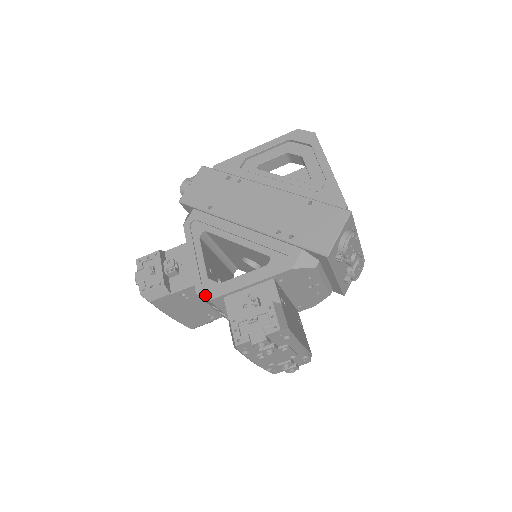
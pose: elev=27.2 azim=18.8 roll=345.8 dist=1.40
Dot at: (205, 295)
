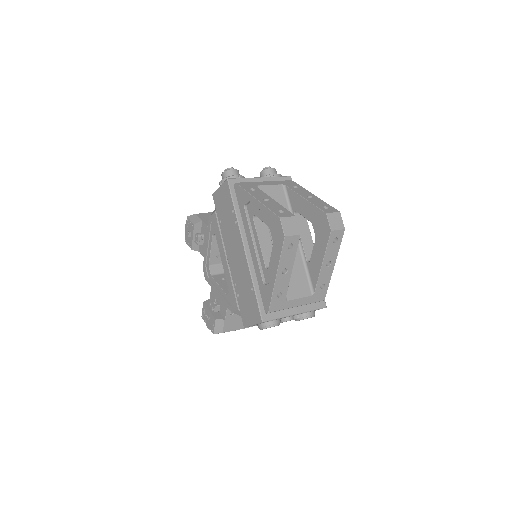
Dot at: (205, 274)
